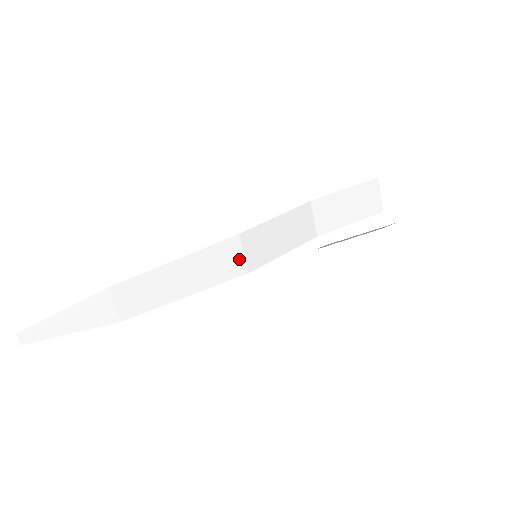
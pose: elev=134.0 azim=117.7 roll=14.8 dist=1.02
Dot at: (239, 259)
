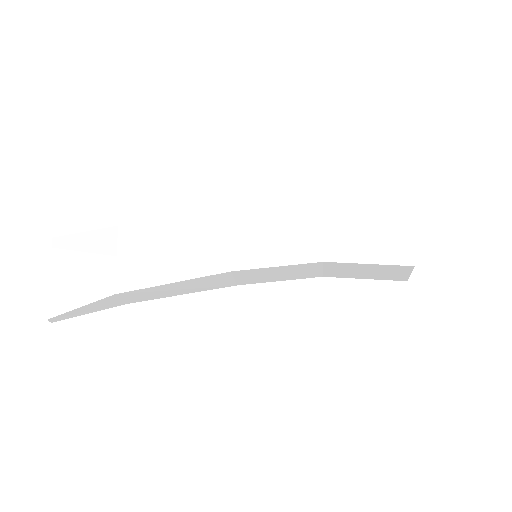
Dot at: (228, 243)
